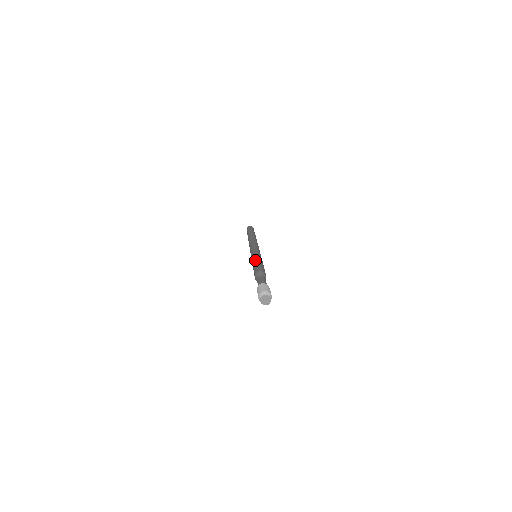
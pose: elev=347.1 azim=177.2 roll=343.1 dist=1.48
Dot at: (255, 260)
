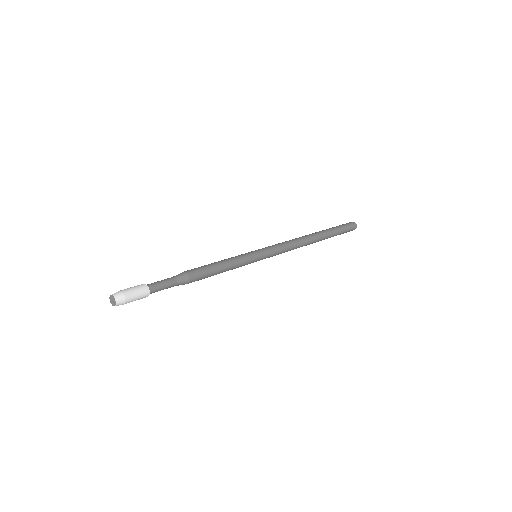
Dot at: (221, 260)
